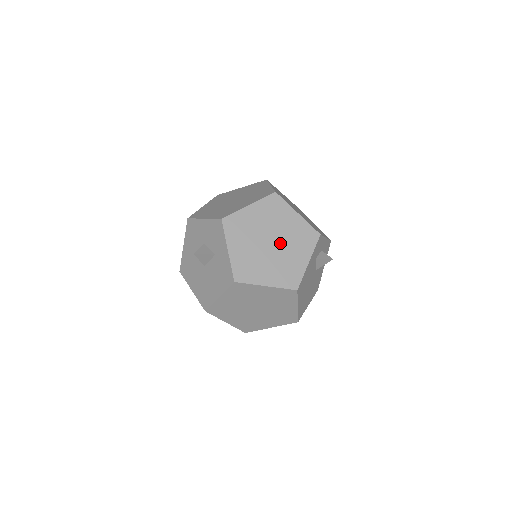
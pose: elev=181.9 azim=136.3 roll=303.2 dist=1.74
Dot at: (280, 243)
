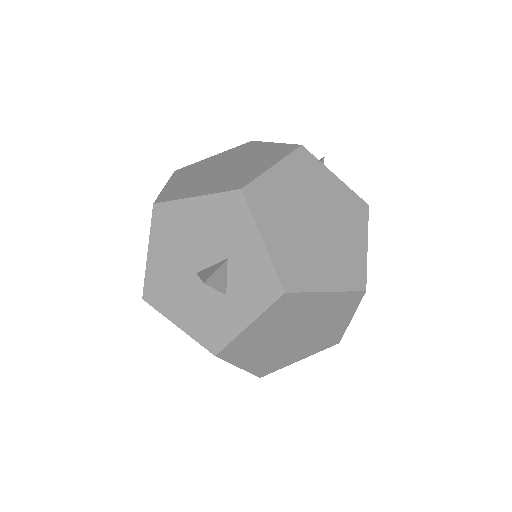
Dot at: (301, 338)
